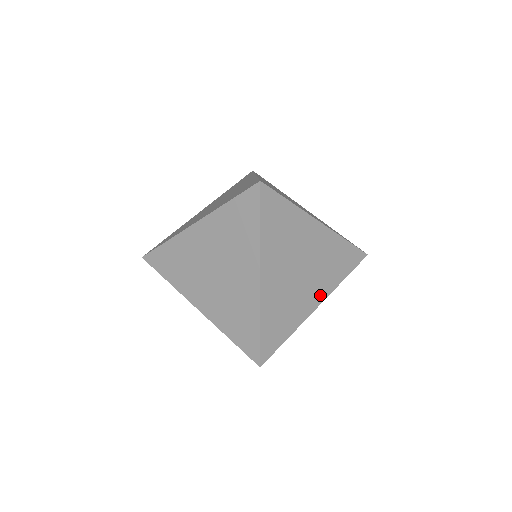
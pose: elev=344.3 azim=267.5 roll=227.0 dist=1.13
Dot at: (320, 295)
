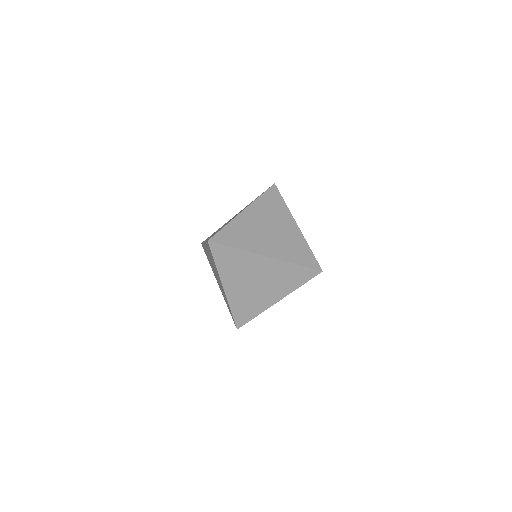
Dot at: (278, 296)
